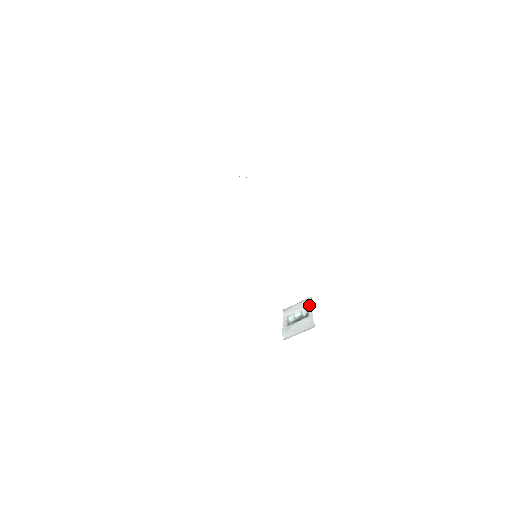
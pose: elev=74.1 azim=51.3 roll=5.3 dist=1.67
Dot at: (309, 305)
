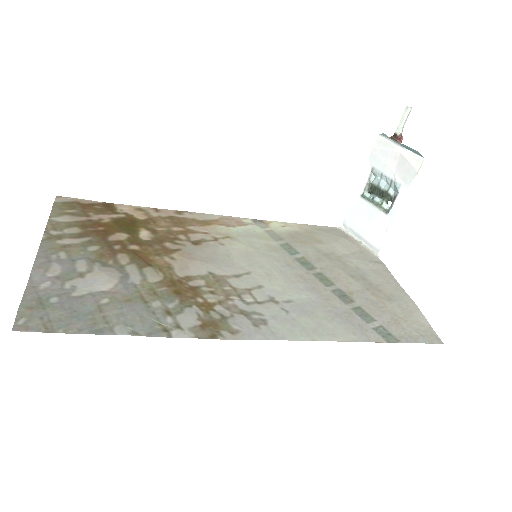
Dot at: (406, 182)
